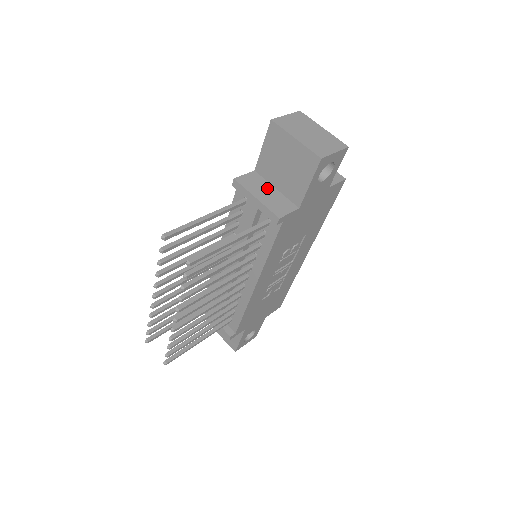
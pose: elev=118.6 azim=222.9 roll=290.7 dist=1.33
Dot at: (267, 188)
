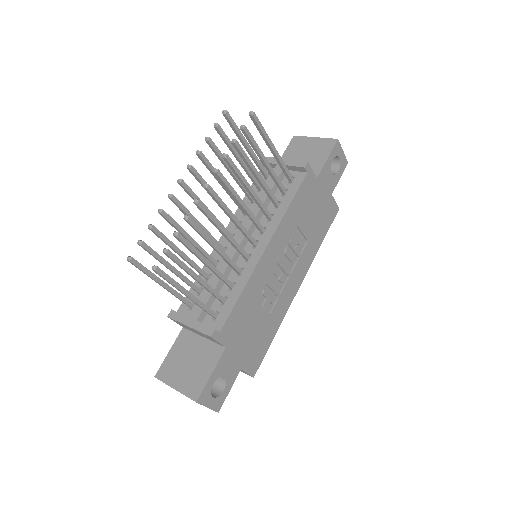
Dot at: occluded
